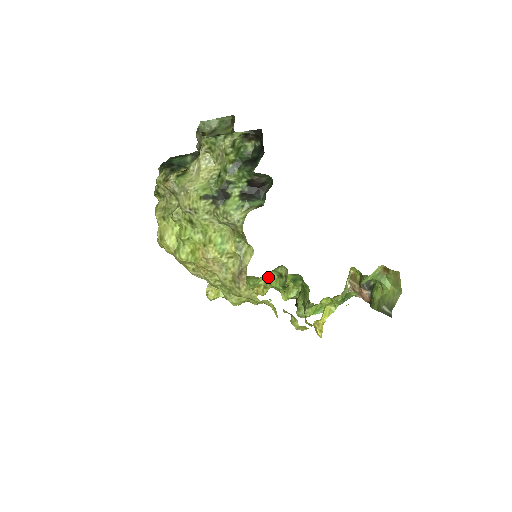
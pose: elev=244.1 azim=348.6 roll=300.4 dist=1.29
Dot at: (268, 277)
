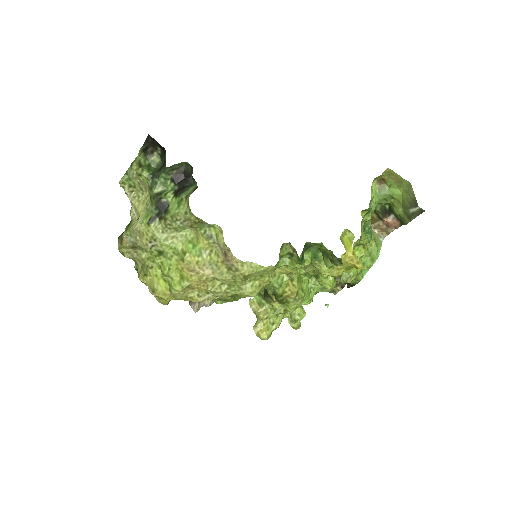
Dot at: occluded
